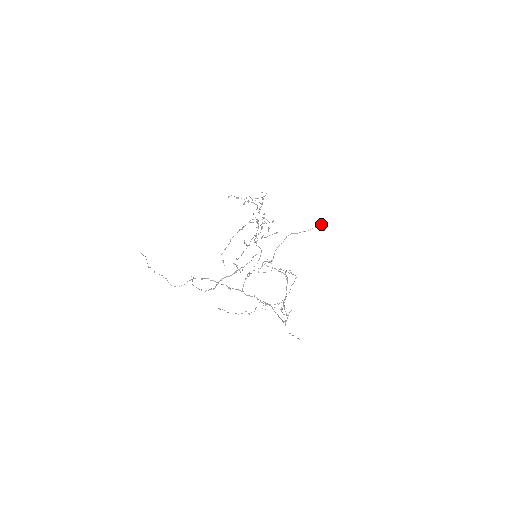
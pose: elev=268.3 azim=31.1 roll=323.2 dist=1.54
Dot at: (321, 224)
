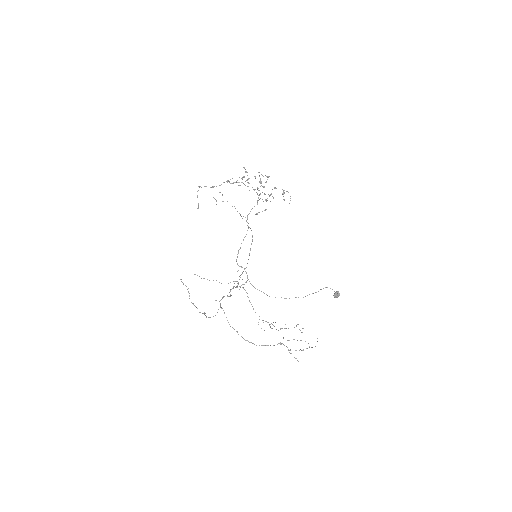
Dot at: (338, 296)
